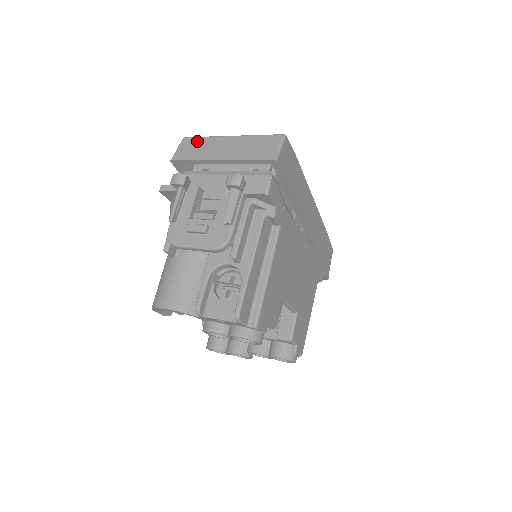
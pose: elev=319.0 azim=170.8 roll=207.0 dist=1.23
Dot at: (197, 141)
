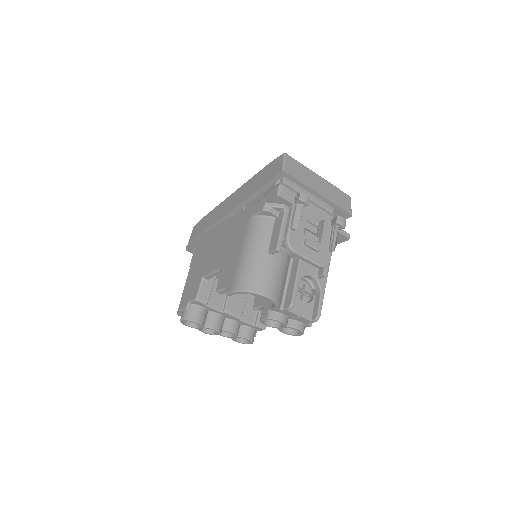
Dot at: (298, 164)
